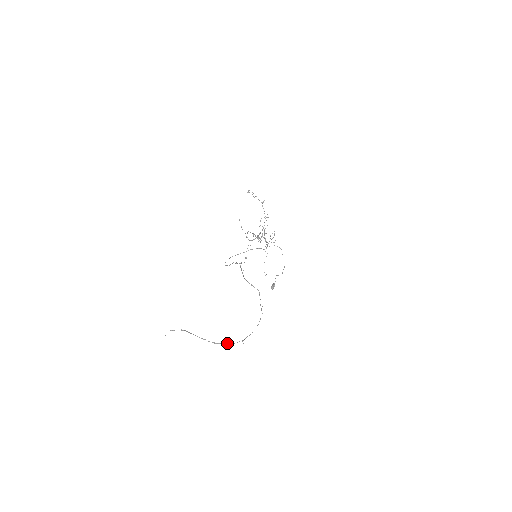
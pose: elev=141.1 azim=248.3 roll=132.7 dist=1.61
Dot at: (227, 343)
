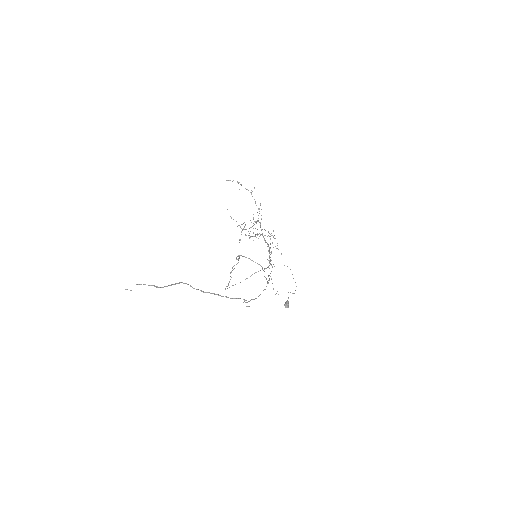
Dot at: occluded
